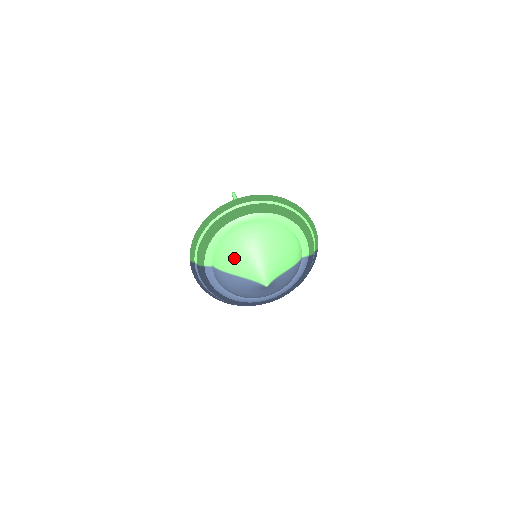
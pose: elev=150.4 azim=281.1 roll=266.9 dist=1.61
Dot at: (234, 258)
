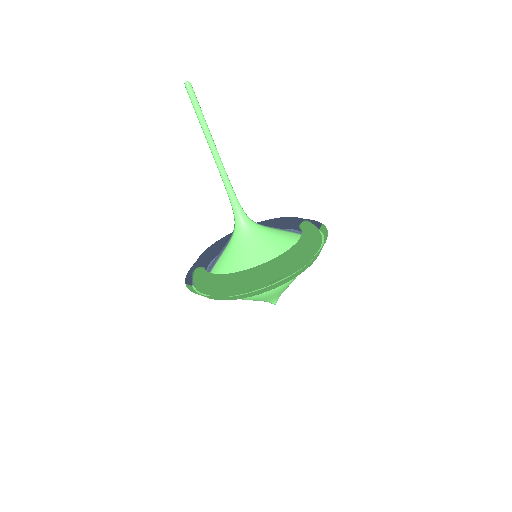
Dot at: occluded
